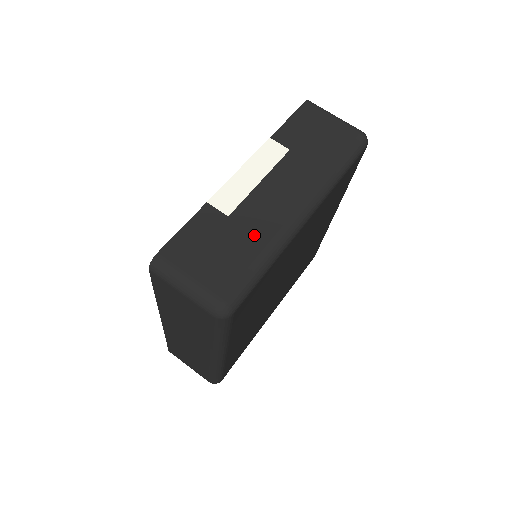
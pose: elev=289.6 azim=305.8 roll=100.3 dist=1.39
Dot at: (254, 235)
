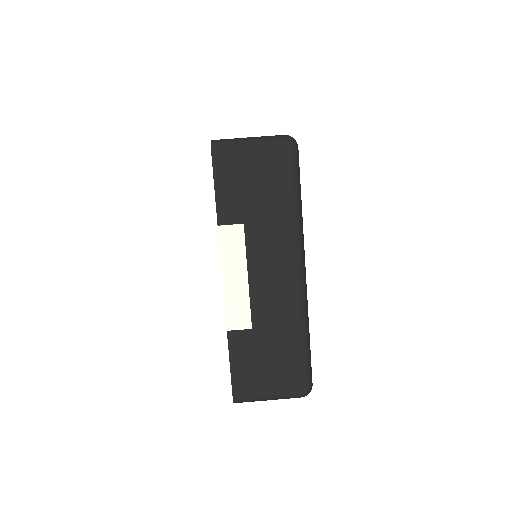
Dot at: (282, 327)
